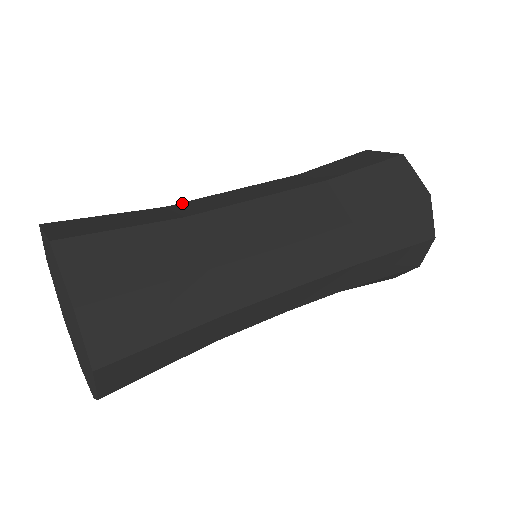
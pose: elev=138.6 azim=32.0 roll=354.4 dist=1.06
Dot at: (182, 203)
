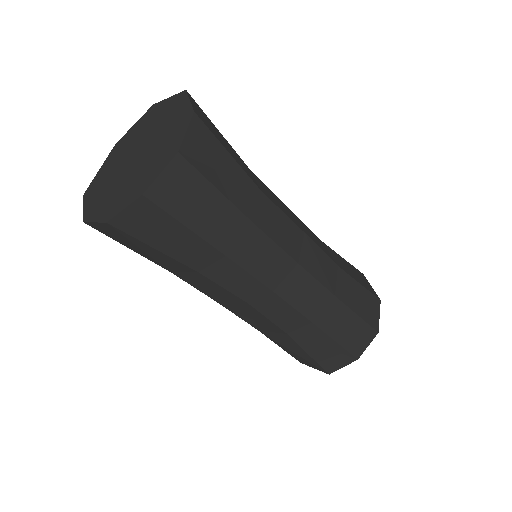
Dot at: occluded
